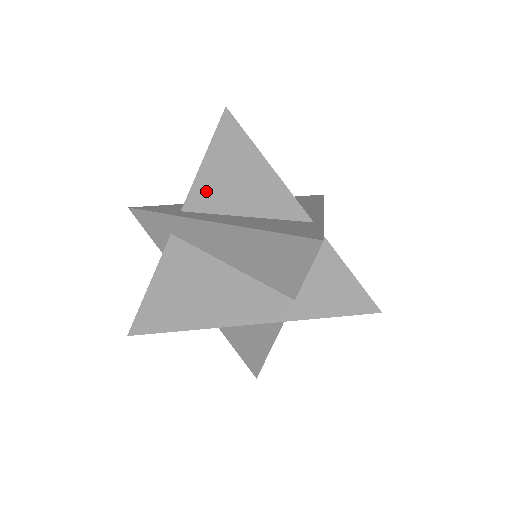
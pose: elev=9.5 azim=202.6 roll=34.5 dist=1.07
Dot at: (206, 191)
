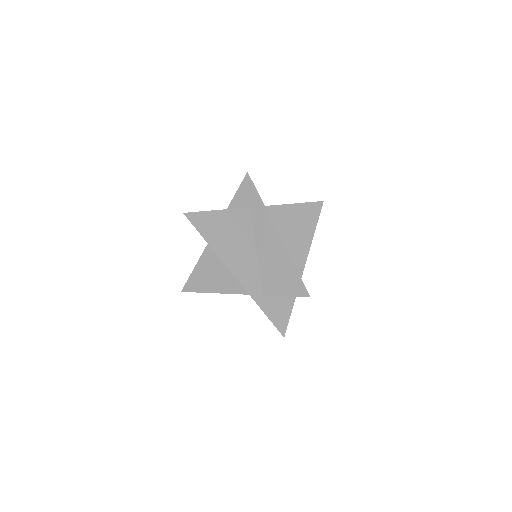
Dot at: (282, 215)
